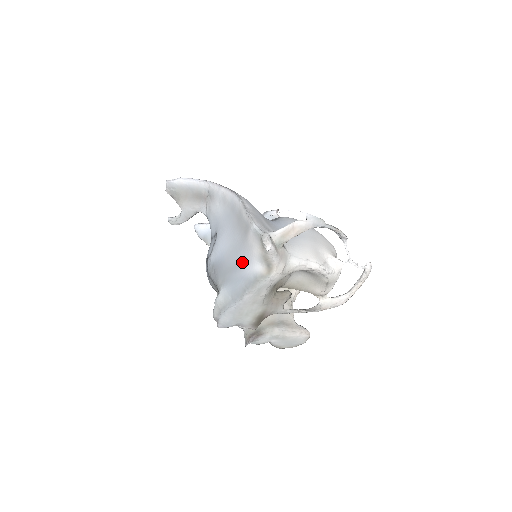
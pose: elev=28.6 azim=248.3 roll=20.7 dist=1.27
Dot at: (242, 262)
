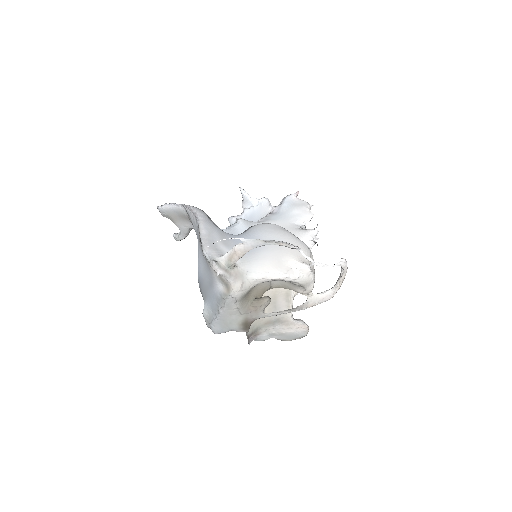
Dot at: (211, 281)
